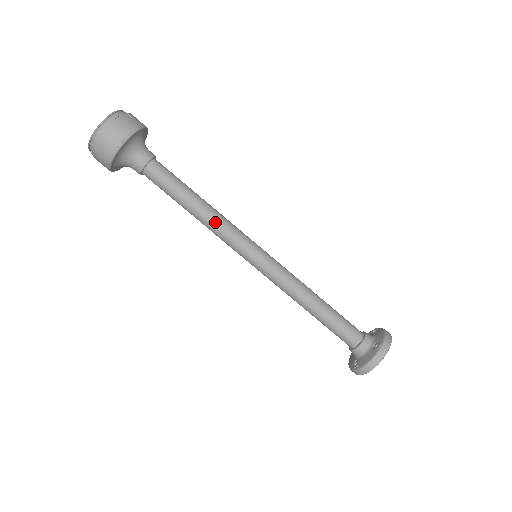
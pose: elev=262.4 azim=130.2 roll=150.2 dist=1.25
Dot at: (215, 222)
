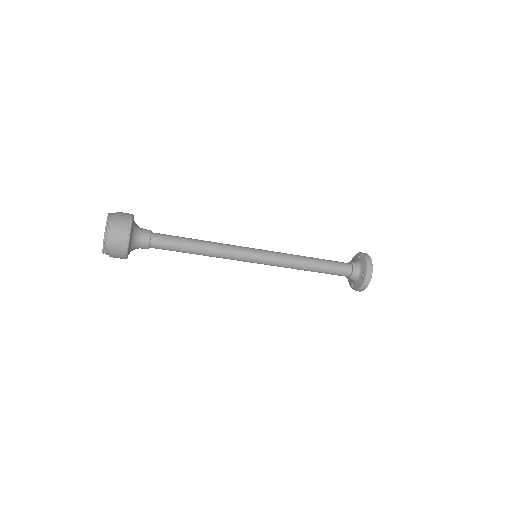
Dot at: (217, 255)
